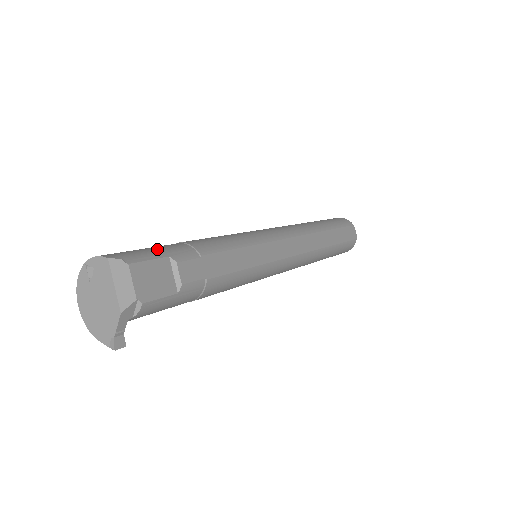
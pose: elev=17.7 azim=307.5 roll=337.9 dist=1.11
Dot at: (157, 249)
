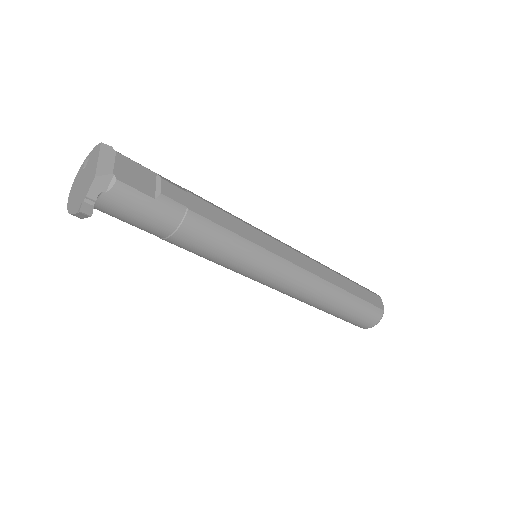
Dot at: occluded
